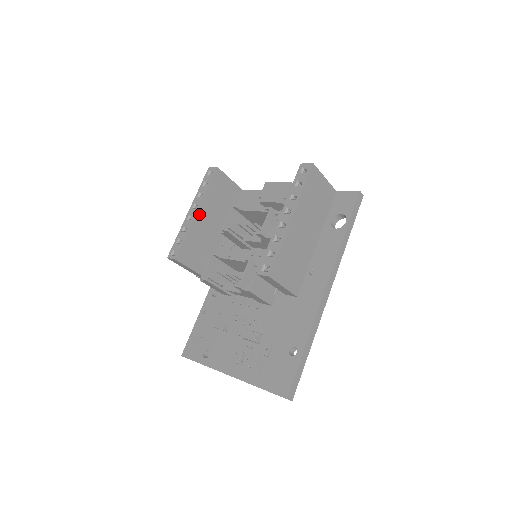
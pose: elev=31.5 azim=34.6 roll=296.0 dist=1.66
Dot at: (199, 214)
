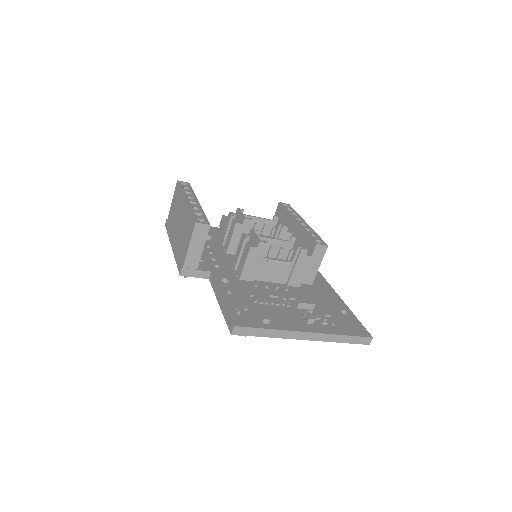
Dot at: occluded
